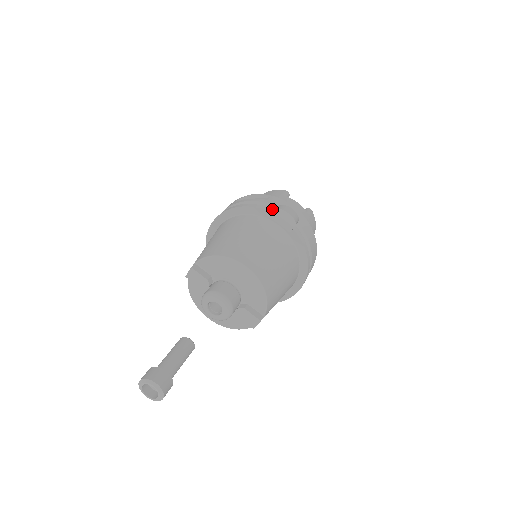
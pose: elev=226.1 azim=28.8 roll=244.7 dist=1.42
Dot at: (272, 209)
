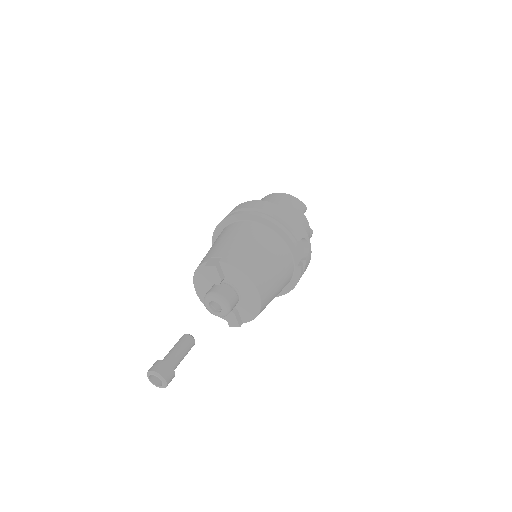
Dot at: occluded
